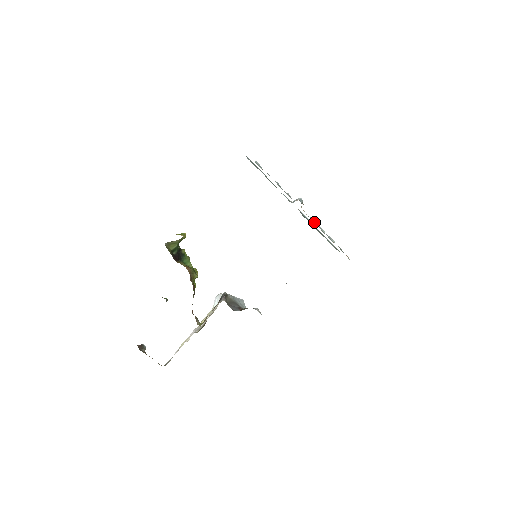
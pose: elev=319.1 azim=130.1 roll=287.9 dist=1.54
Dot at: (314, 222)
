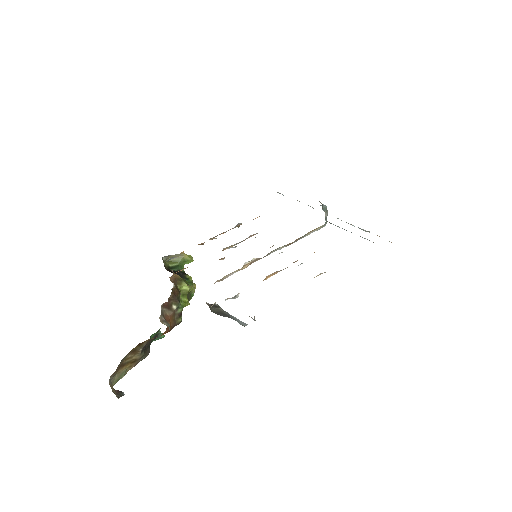
Dot at: occluded
